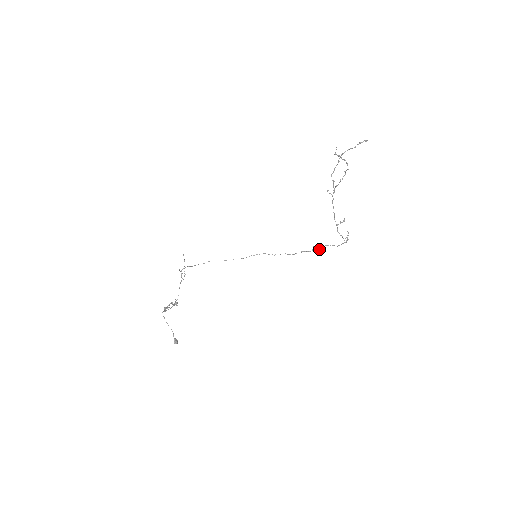
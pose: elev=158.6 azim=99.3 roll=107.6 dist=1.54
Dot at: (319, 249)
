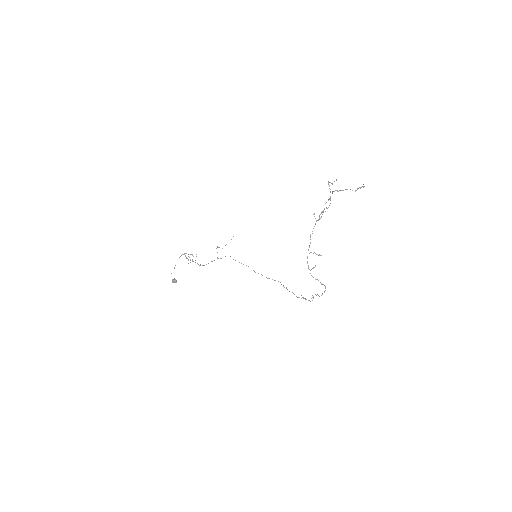
Dot at: occluded
